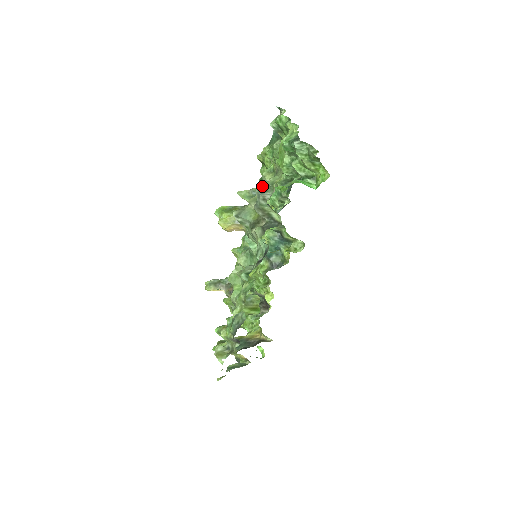
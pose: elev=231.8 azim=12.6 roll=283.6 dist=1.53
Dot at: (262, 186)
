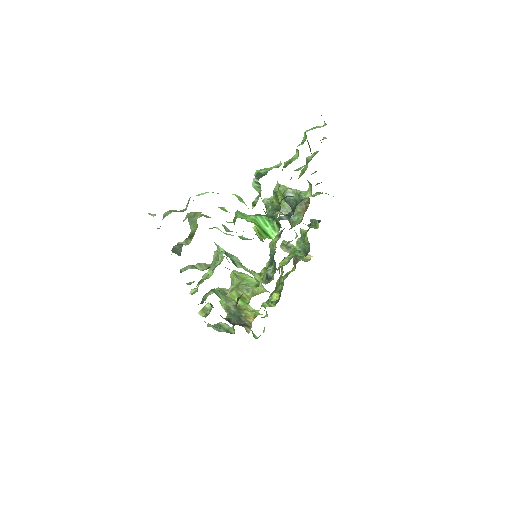
Dot at: occluded
